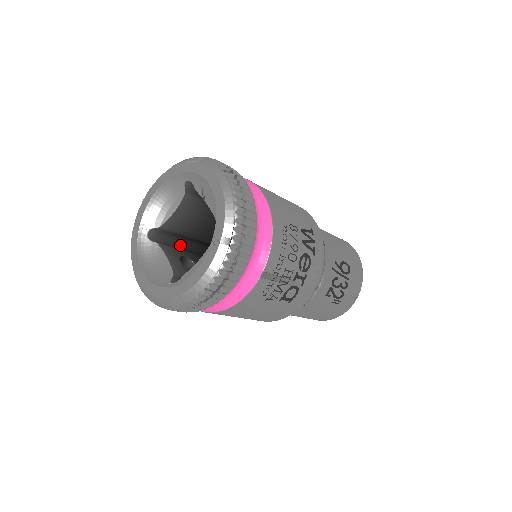
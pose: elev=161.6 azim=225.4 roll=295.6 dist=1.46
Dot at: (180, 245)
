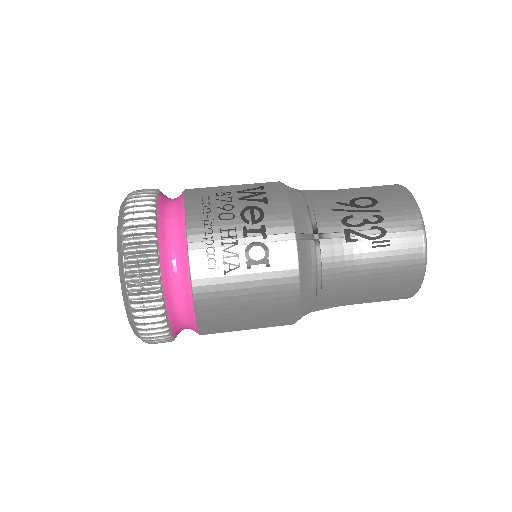
Dot at: occluded
